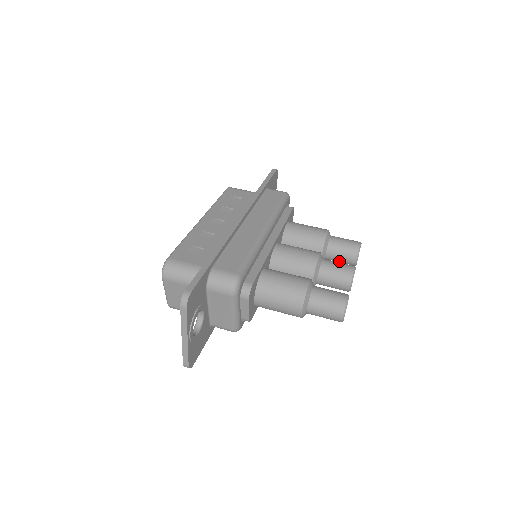
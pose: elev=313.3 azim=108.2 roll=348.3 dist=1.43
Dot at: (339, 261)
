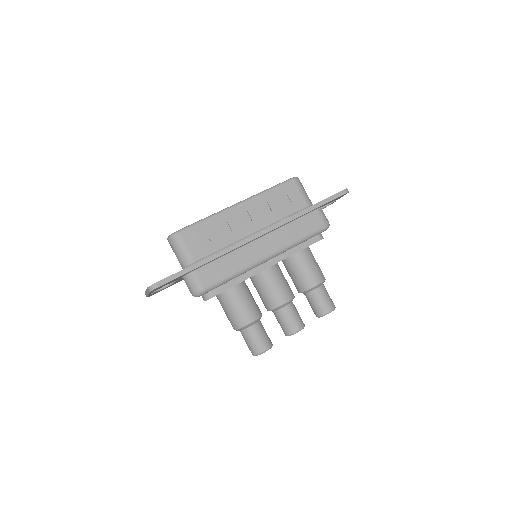
Dot at: occluded
